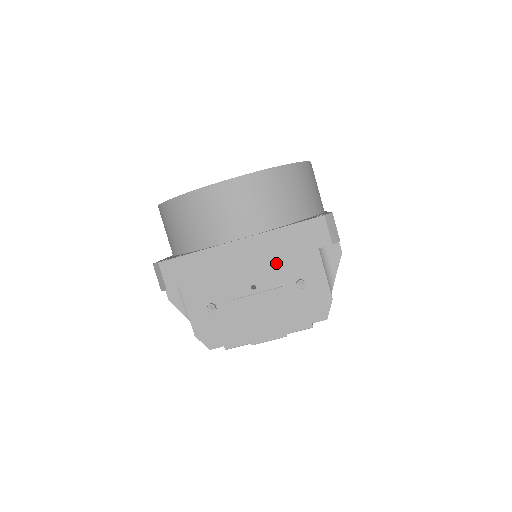
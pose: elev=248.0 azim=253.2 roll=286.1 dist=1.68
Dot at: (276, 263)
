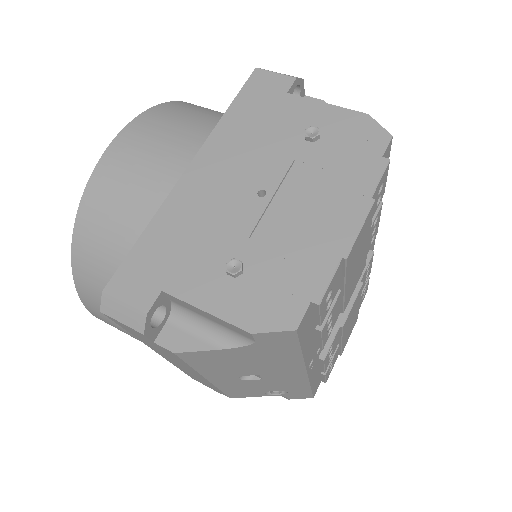
Dot at: (258, 147)
